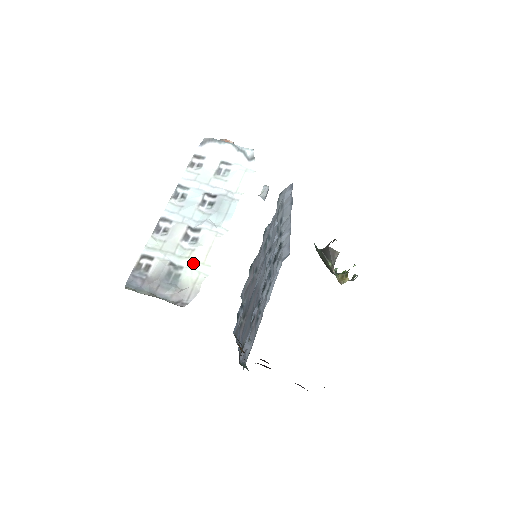
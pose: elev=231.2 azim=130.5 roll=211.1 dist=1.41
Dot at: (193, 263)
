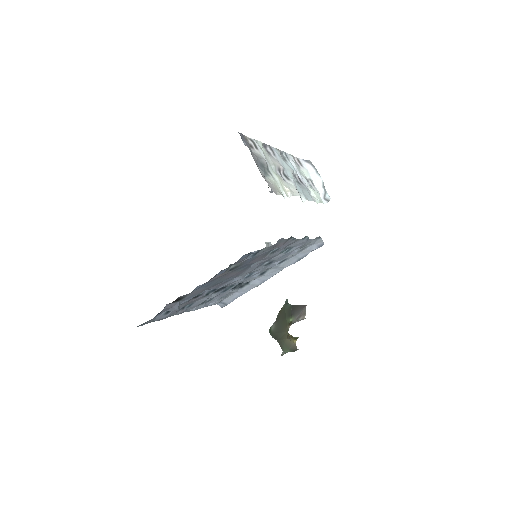
Dot at: (280, 182)
